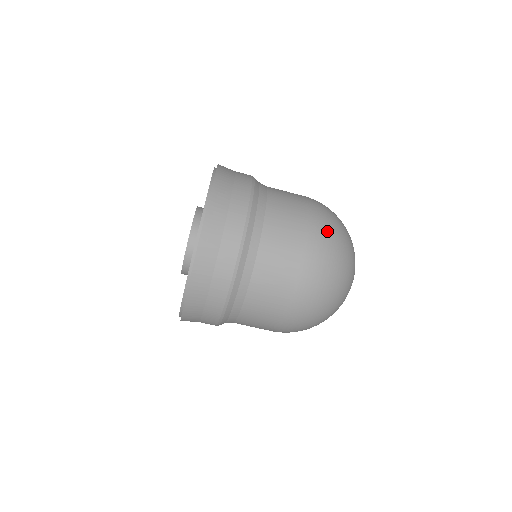
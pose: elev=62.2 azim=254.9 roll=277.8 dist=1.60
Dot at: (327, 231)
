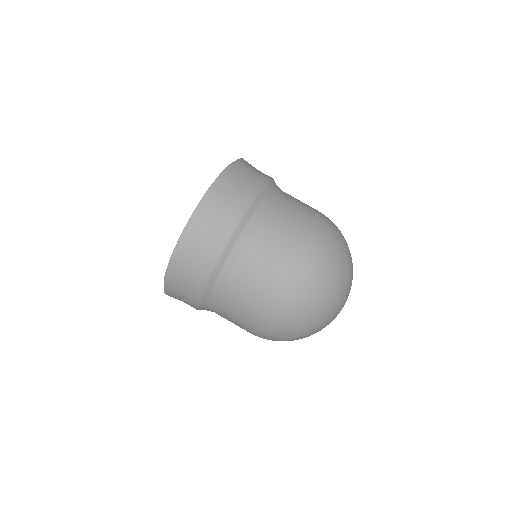
Dot at: (319, 253)
